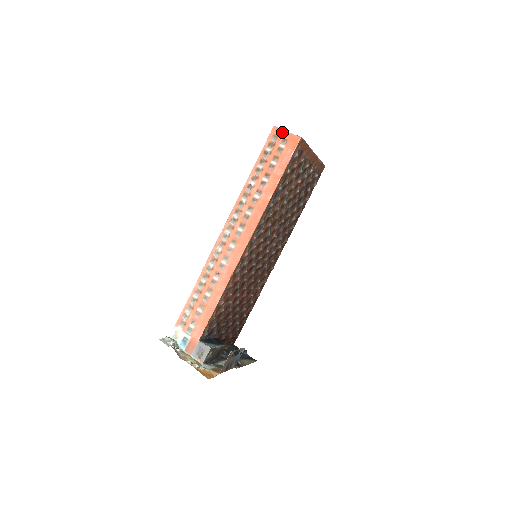
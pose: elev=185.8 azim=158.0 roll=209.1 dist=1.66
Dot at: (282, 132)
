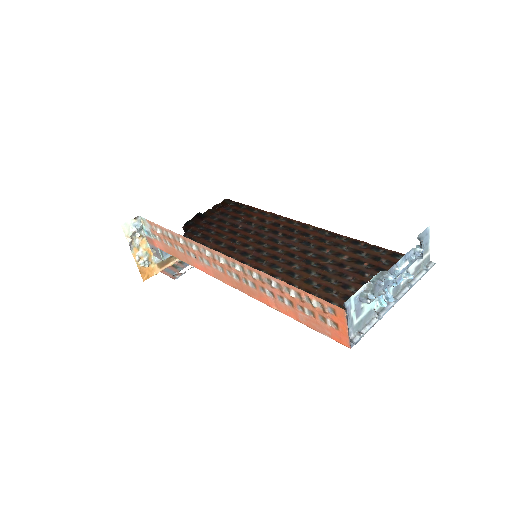
Dot at: (343, 322)
